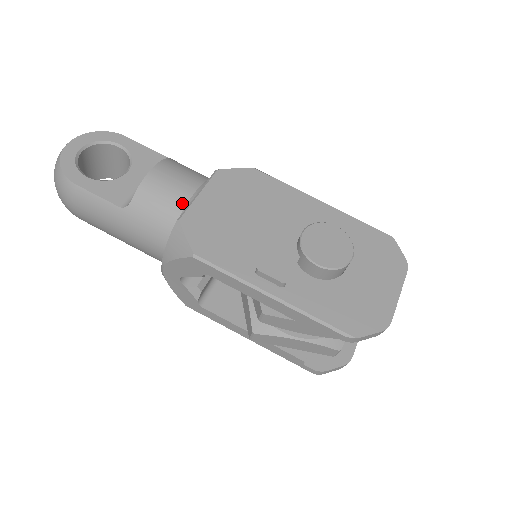
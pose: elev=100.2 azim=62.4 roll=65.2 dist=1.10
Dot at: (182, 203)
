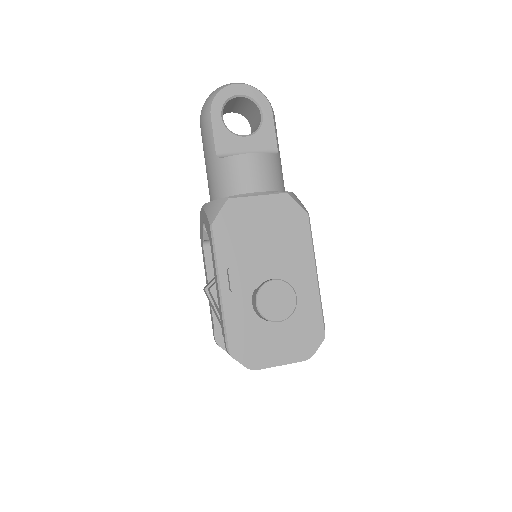
Dot at: (243, 190)
